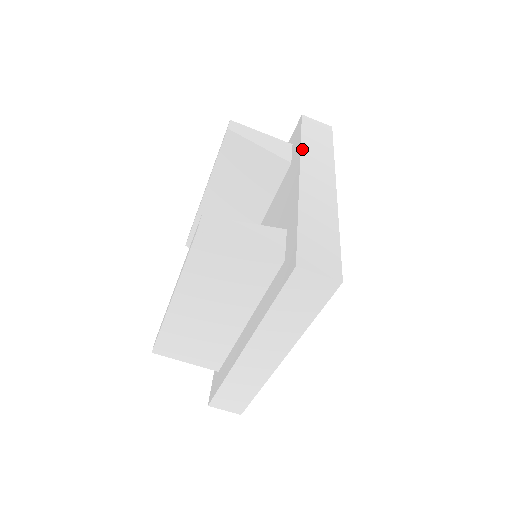
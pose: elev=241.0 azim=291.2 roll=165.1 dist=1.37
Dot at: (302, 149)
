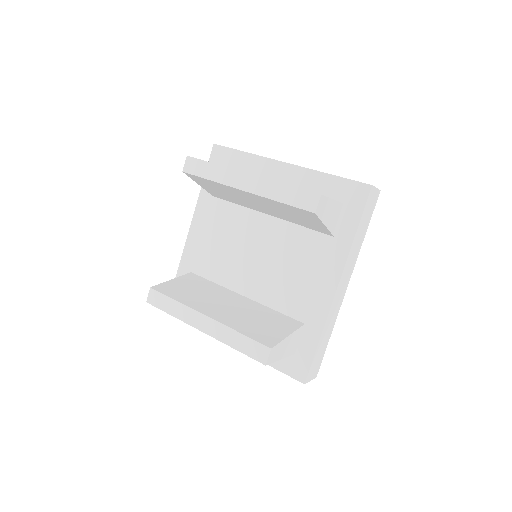
Dot at: (351, 250)
